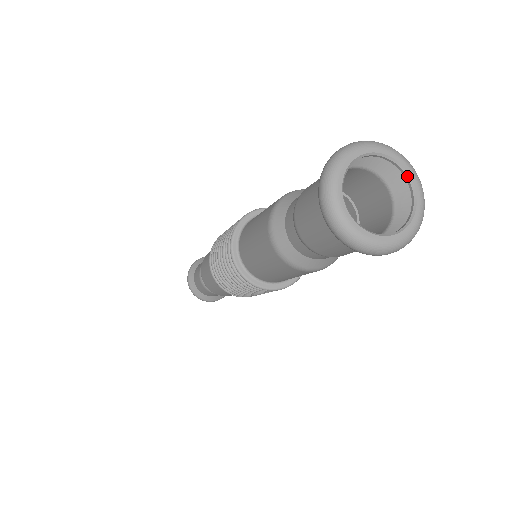
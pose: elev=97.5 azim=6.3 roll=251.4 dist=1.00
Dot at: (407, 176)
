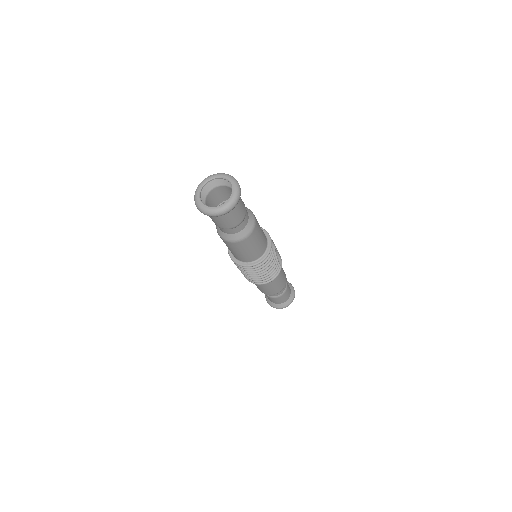
Dot at: (228, 180)
